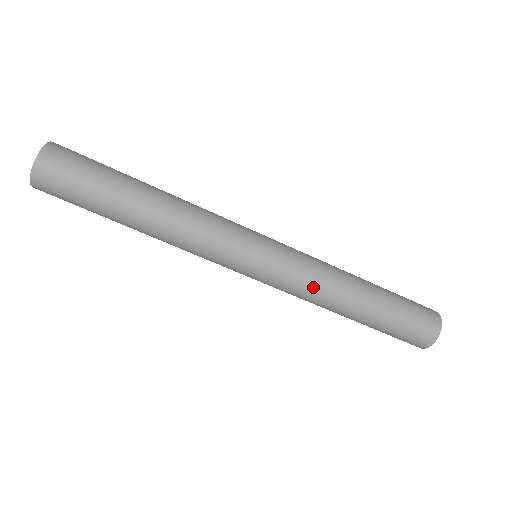
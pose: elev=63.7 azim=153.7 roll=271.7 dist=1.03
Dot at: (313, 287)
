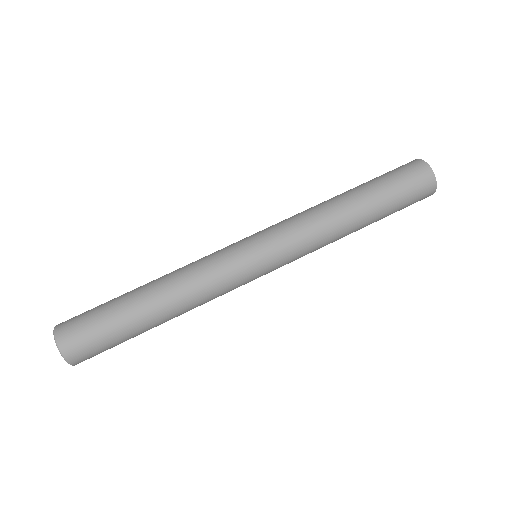
Dot at: (313, 236)
